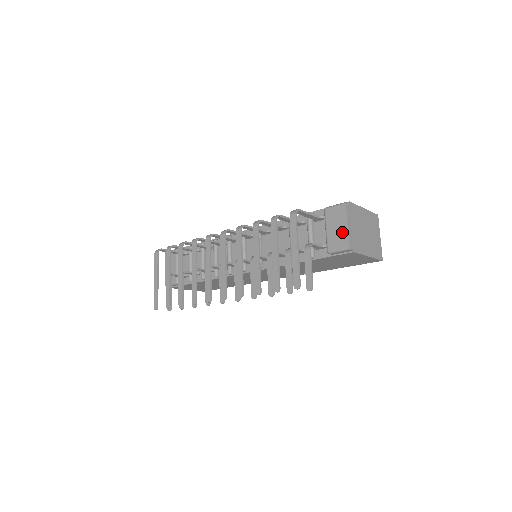
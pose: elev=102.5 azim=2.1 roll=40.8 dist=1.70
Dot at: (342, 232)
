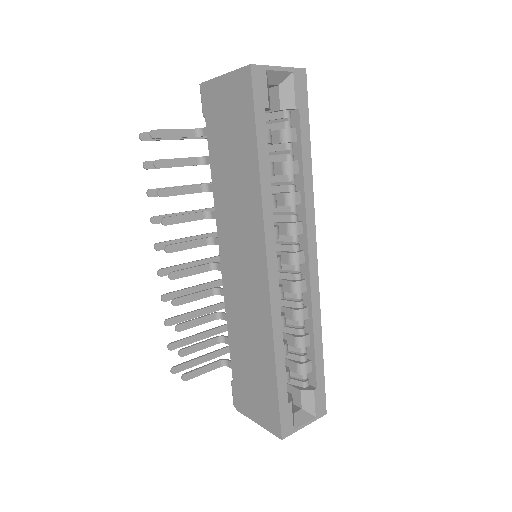
Dot at: occluded
